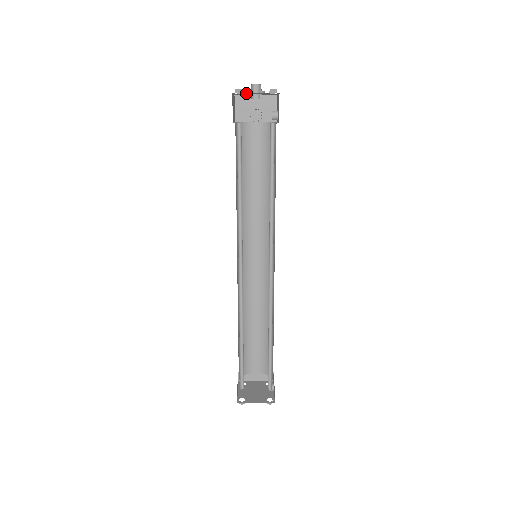
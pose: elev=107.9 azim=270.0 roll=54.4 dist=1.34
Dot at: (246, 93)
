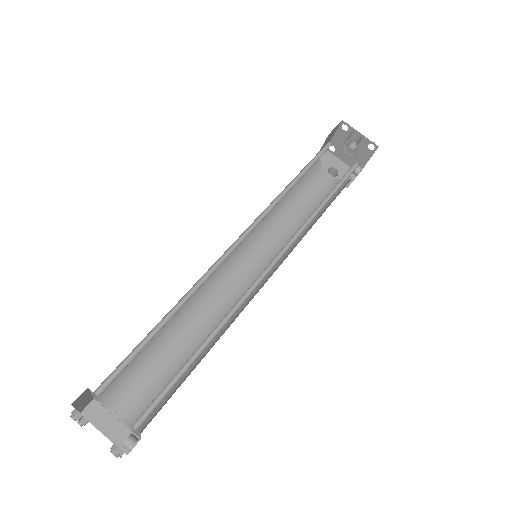
Dot at: (350, 132)
